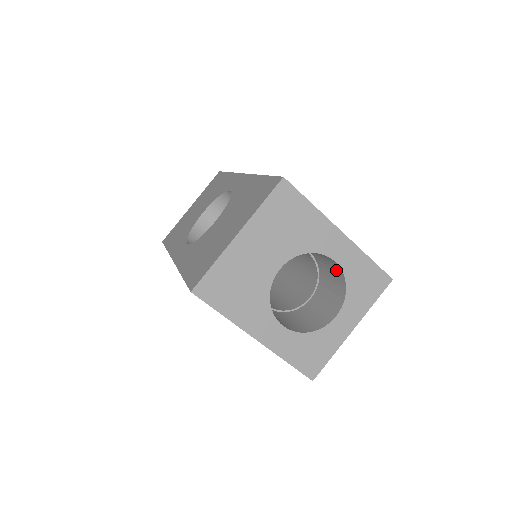
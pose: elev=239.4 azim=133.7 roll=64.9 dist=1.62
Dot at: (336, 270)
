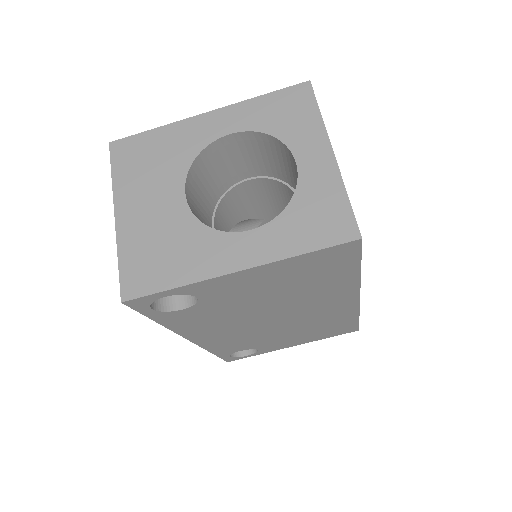
Dot at: (254, 143)
